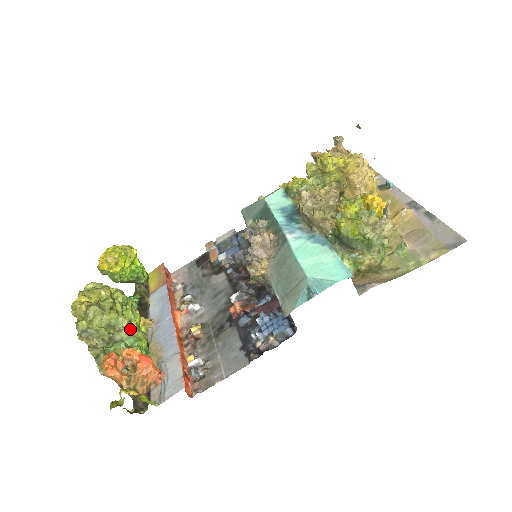
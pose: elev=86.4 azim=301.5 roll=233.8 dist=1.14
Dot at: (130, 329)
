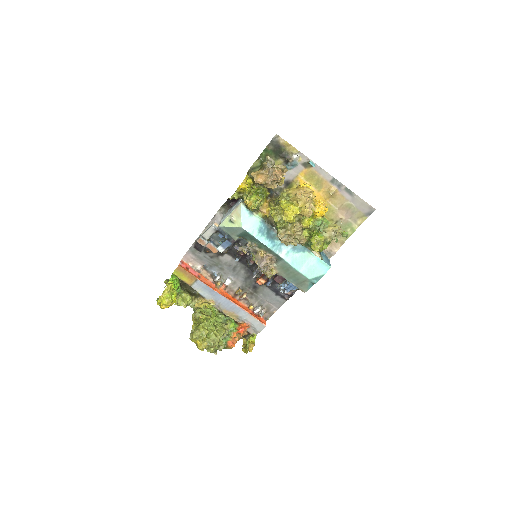
Dot at: (227, 330)
